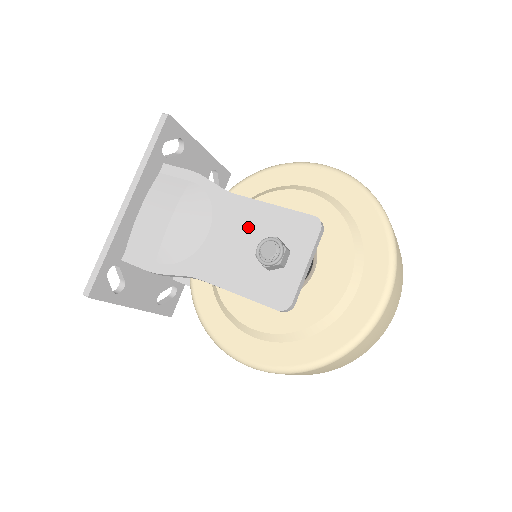
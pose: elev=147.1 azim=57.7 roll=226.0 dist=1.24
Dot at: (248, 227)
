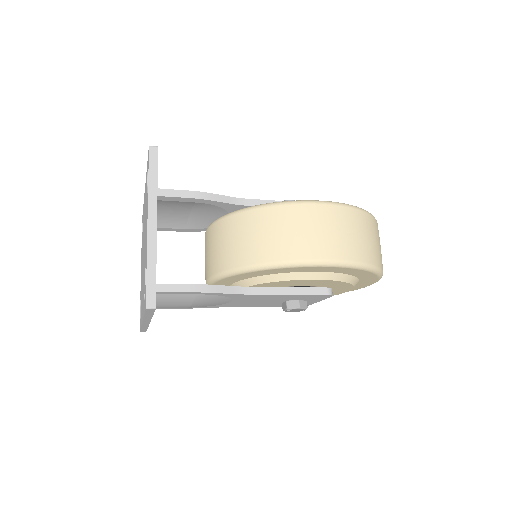
Dot at: occluded
